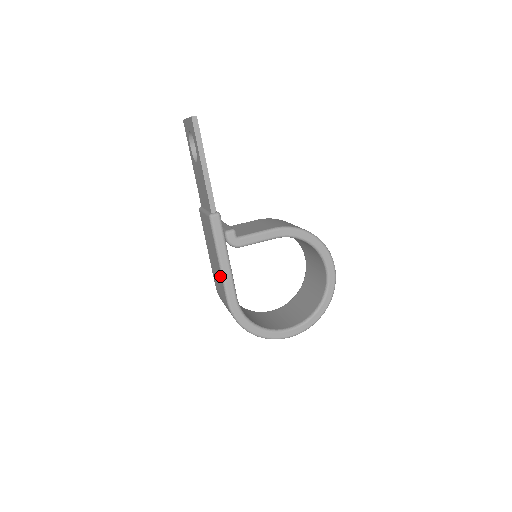
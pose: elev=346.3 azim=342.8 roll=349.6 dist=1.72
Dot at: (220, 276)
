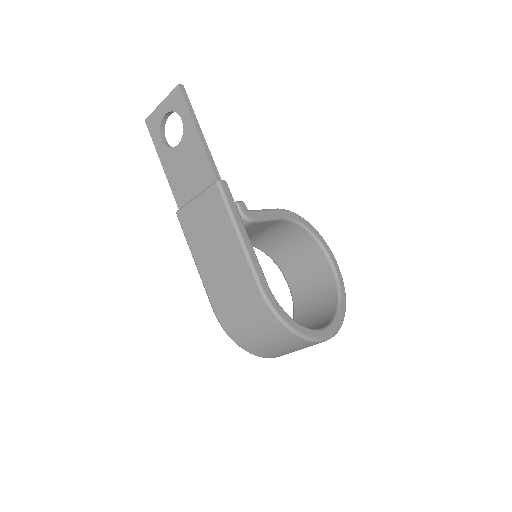
Dot at: (240, 258)
